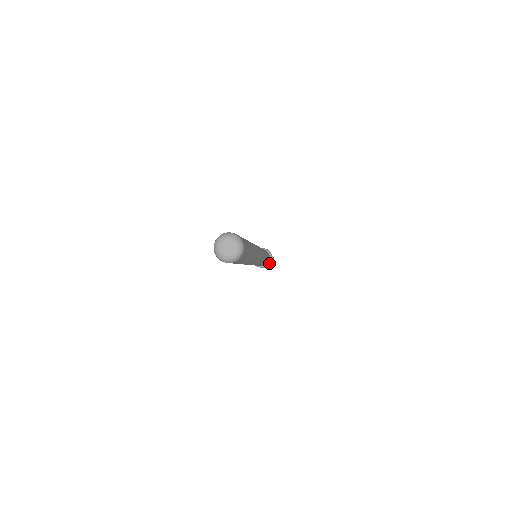
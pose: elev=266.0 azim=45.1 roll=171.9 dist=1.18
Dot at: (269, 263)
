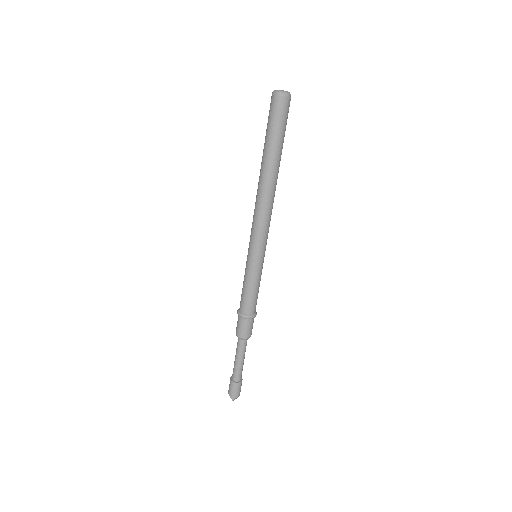
Dot at: (247, 316)
